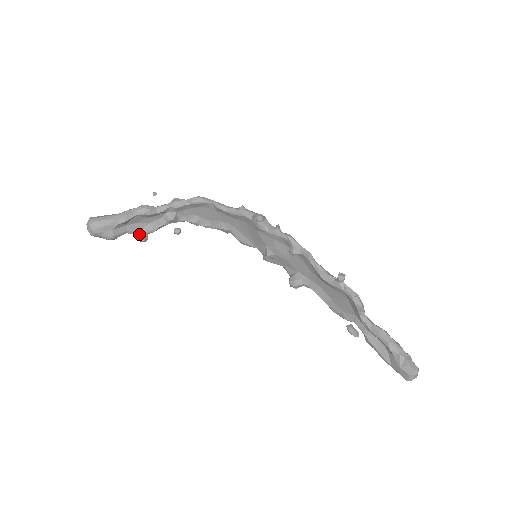
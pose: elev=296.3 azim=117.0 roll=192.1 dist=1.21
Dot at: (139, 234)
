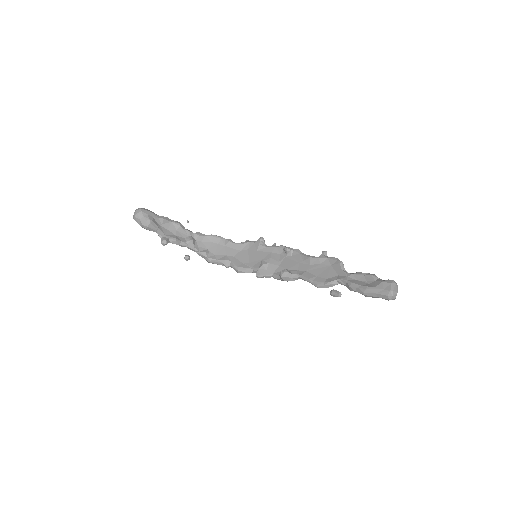
Dot at: (164, 237)
